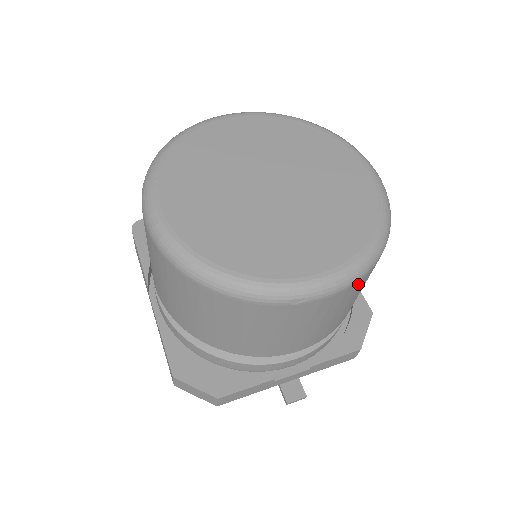
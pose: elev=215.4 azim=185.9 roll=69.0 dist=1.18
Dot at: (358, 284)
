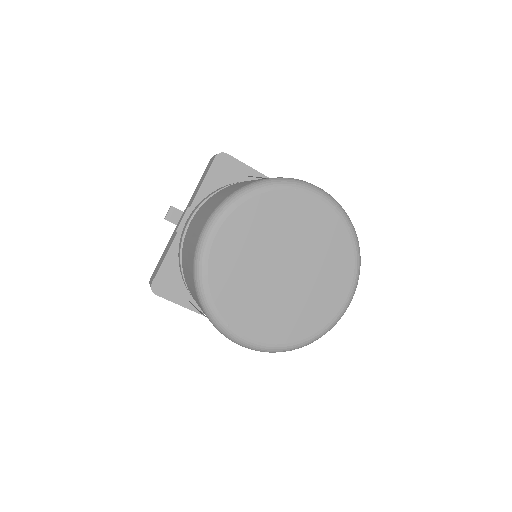
Dot at: occluded
